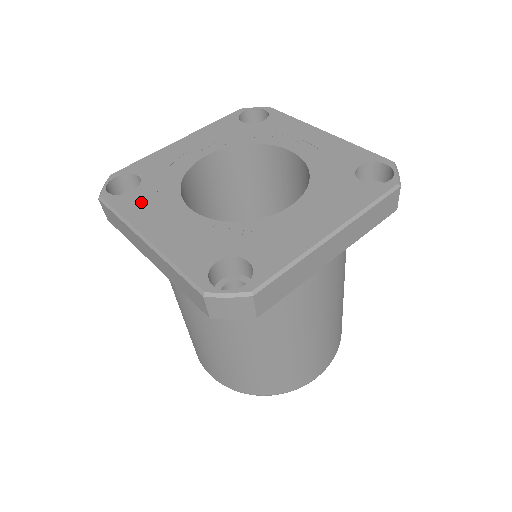
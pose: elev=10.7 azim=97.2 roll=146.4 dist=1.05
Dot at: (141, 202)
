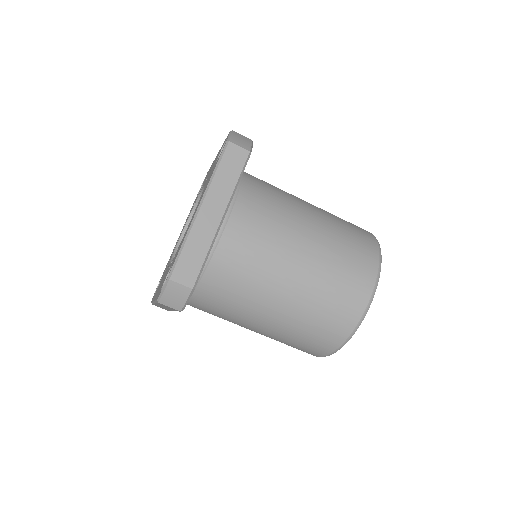
Dot at: (158, 287)
